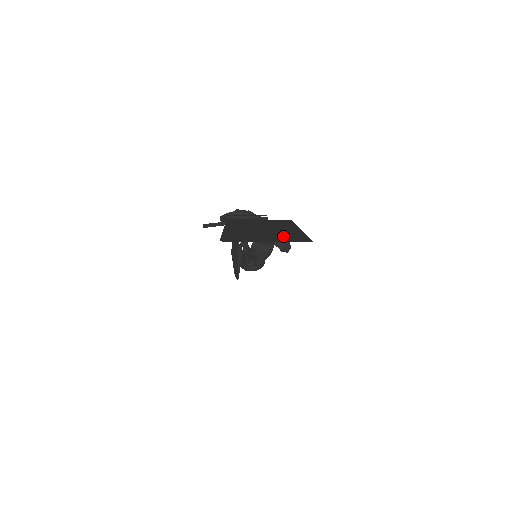
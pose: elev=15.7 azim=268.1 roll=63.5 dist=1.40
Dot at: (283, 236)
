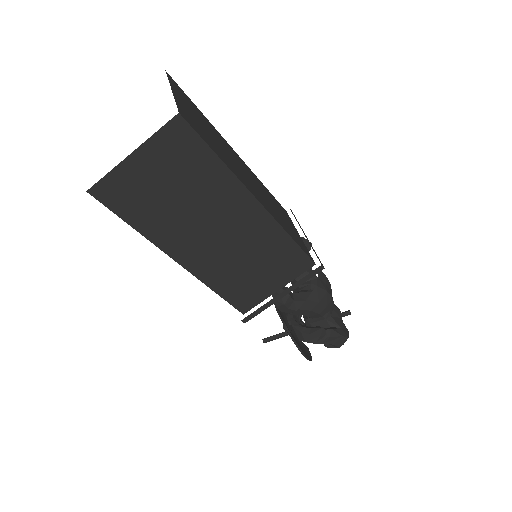
Dot at: occluded
